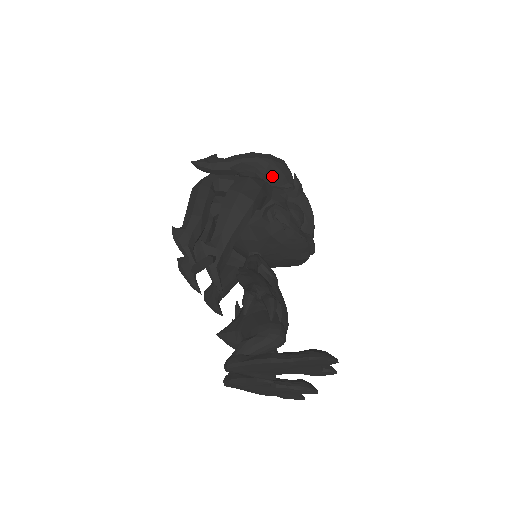
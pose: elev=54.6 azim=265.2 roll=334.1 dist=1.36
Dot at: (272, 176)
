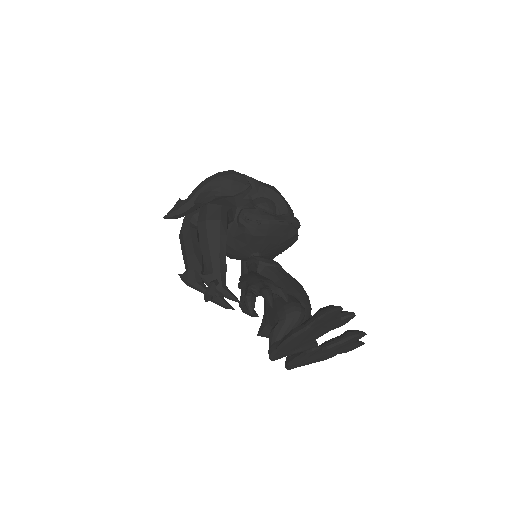
Dot at: (228, 189)
